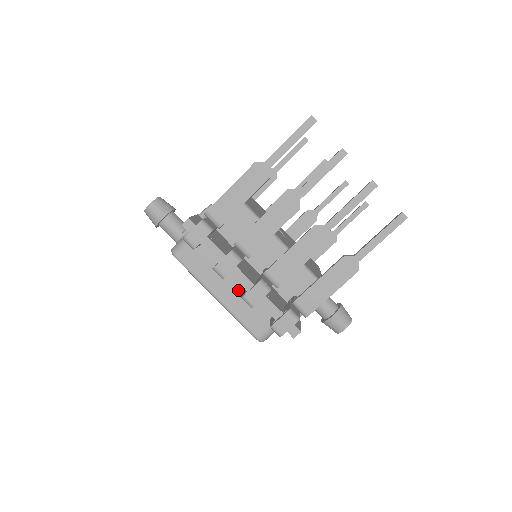
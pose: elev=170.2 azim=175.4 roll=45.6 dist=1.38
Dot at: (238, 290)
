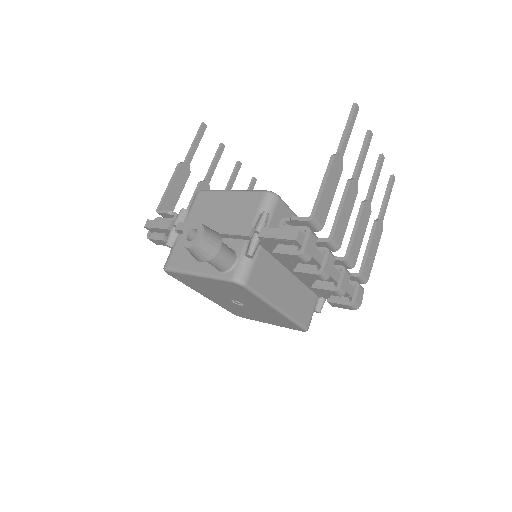
Dot at: (292, 292)
